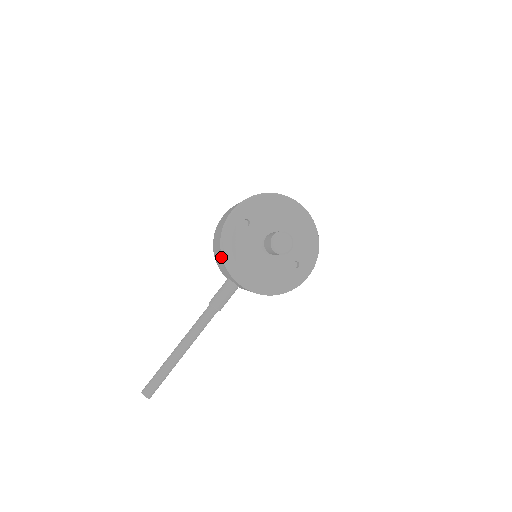
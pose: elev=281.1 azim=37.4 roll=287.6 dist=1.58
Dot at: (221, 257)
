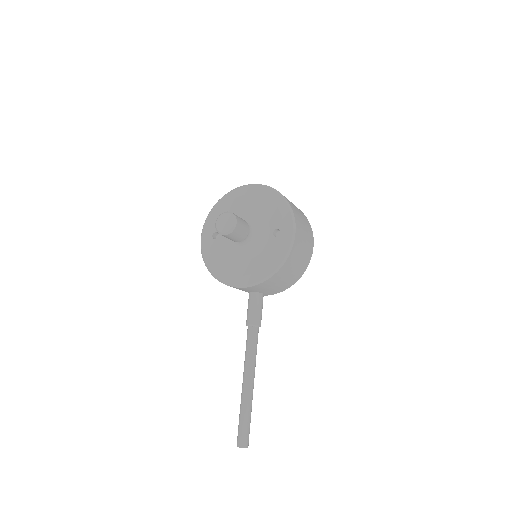
Dot at: (215, 278)
